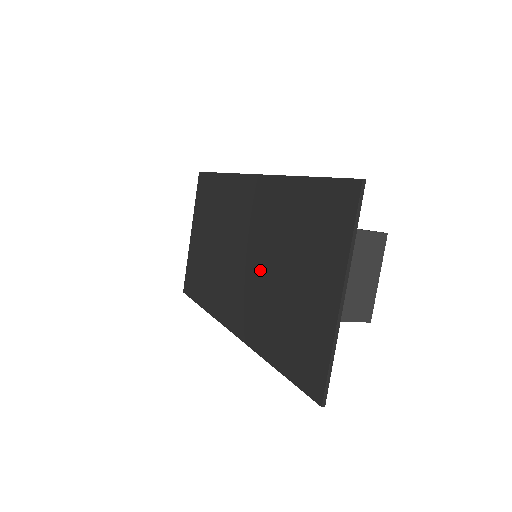
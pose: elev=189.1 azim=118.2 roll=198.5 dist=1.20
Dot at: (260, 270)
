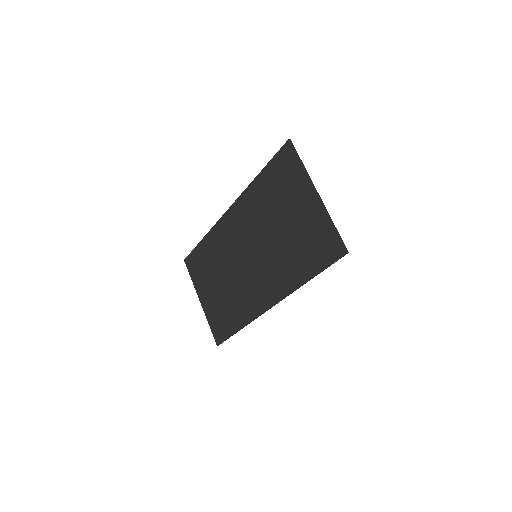
Dot at: (265, 247)
